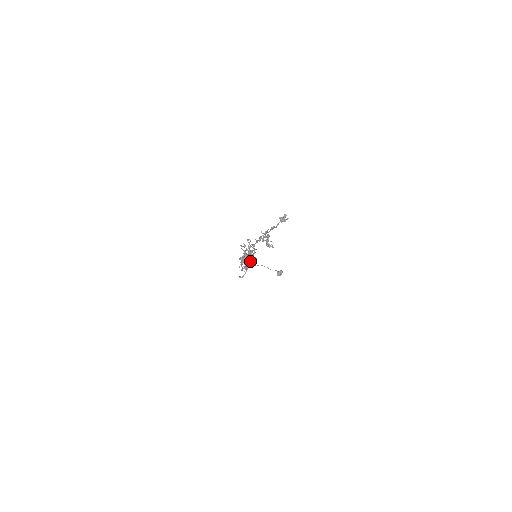
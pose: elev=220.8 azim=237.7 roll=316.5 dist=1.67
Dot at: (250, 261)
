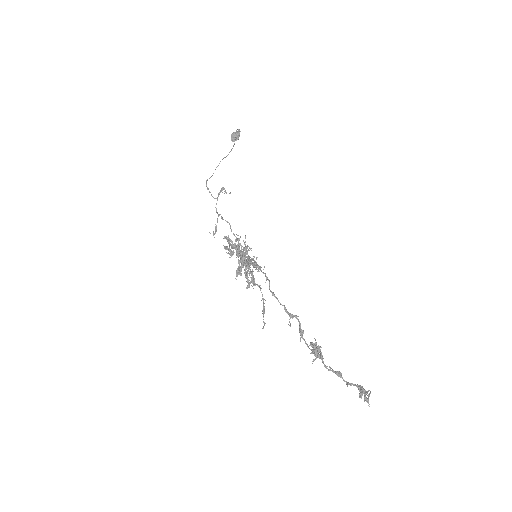
Dot at: occluded
